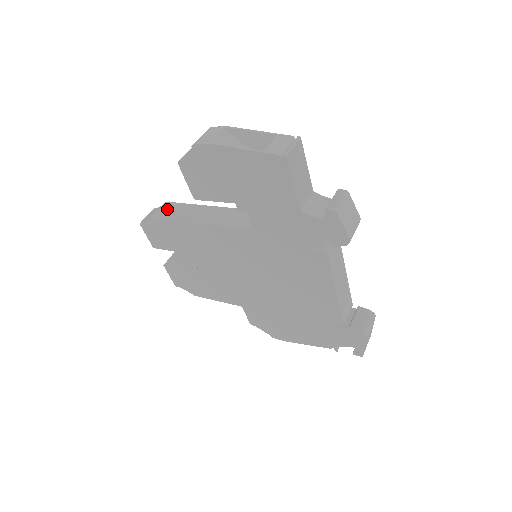
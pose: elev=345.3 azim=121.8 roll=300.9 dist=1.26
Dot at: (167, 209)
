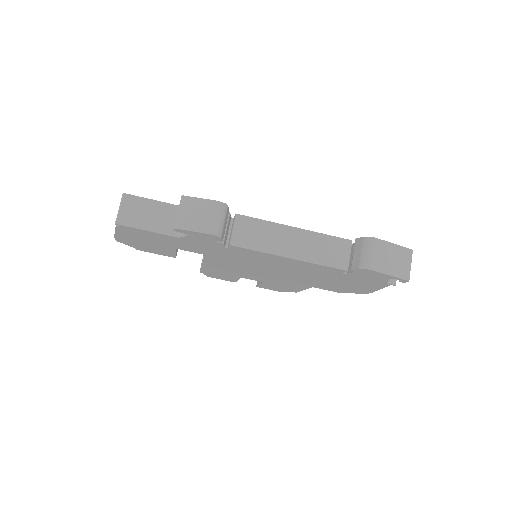
Dot at: (202, 259)
